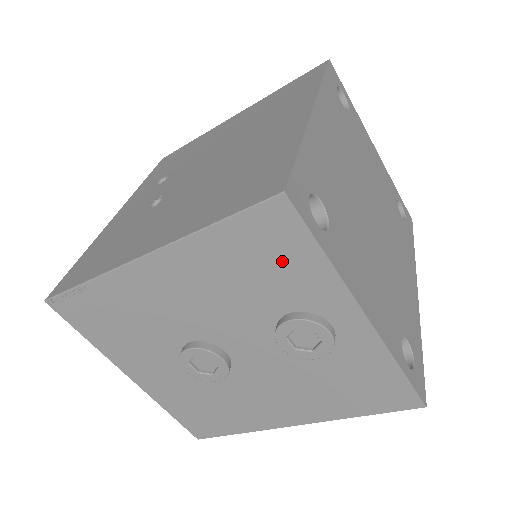
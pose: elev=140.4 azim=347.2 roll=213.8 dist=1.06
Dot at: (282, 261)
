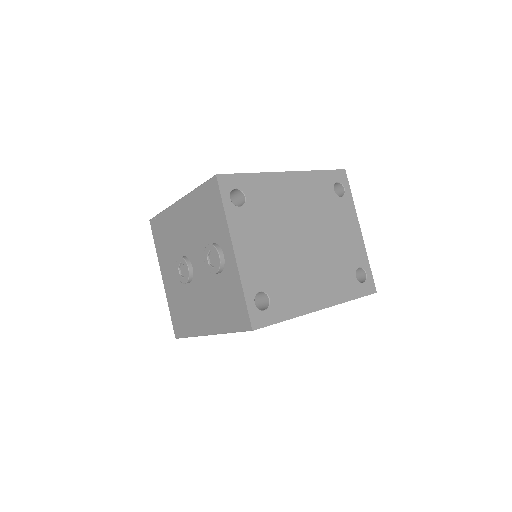
Dot at: (213, 211)
